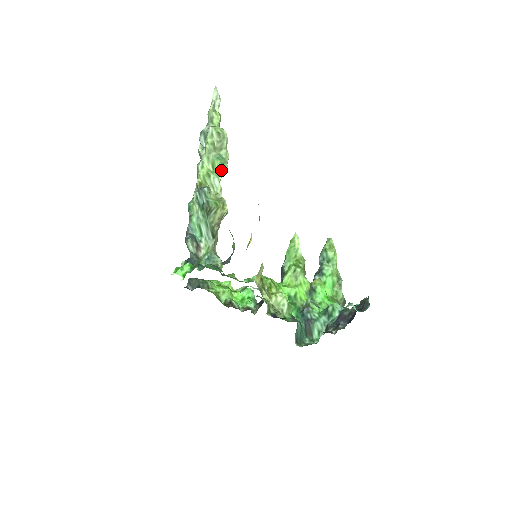
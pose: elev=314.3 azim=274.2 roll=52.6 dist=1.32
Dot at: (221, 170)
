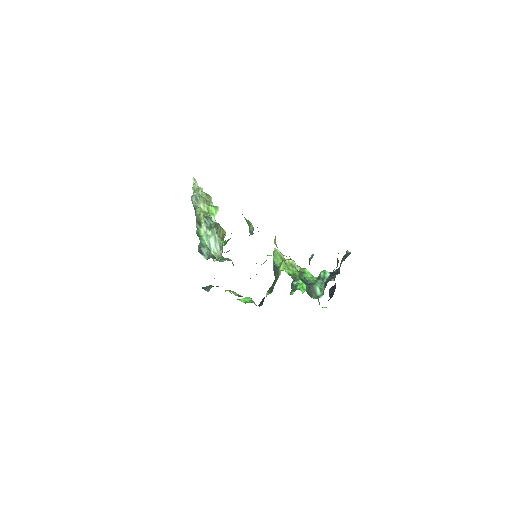
Dot at: (215, 210)
